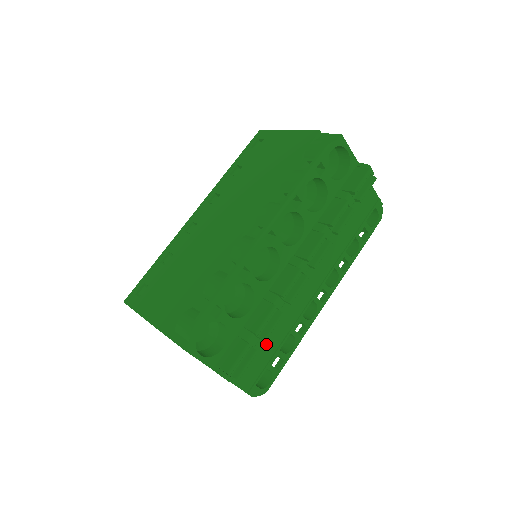
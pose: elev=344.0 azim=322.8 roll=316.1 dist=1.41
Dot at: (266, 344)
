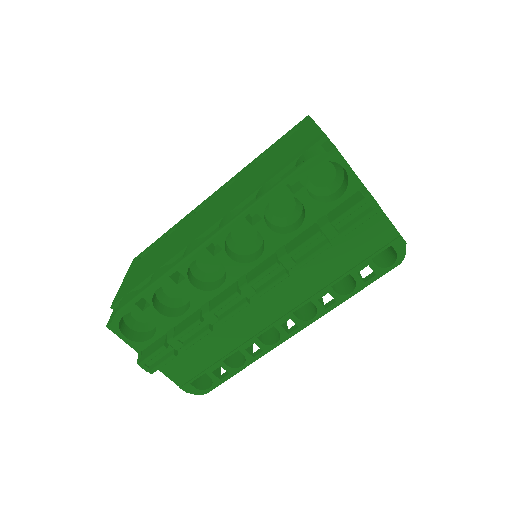
Dot at: (205, 351)
